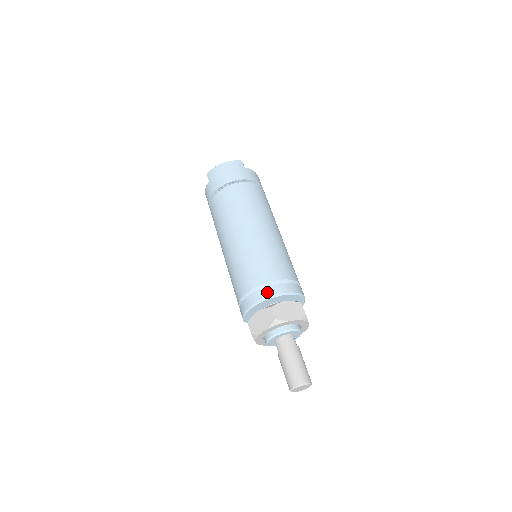
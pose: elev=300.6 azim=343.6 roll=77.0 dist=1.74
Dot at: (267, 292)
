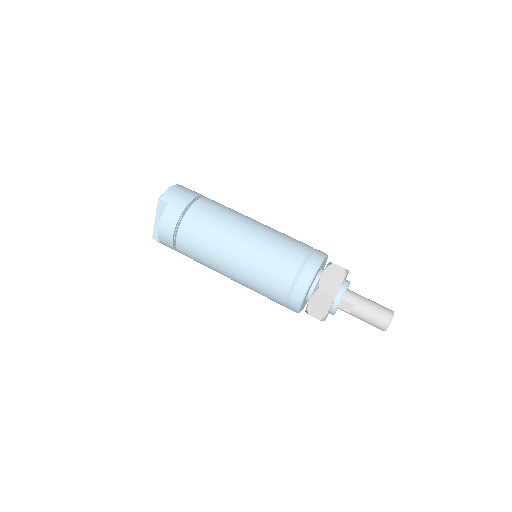
Dot at: (319, 254)
